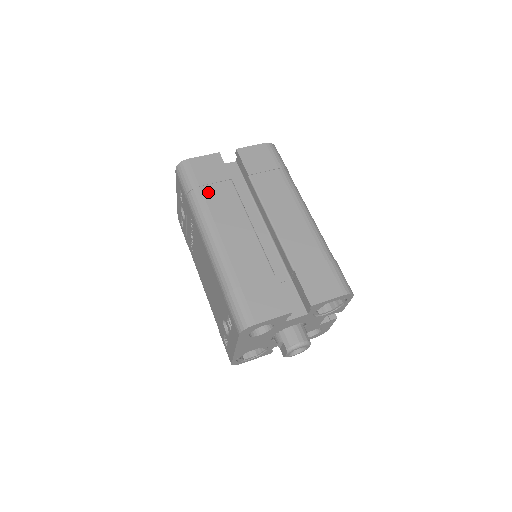
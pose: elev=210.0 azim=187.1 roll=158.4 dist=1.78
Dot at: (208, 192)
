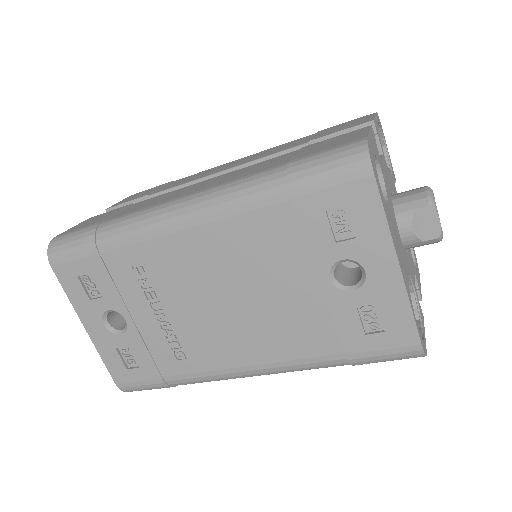
Dot at: (120, 214)
